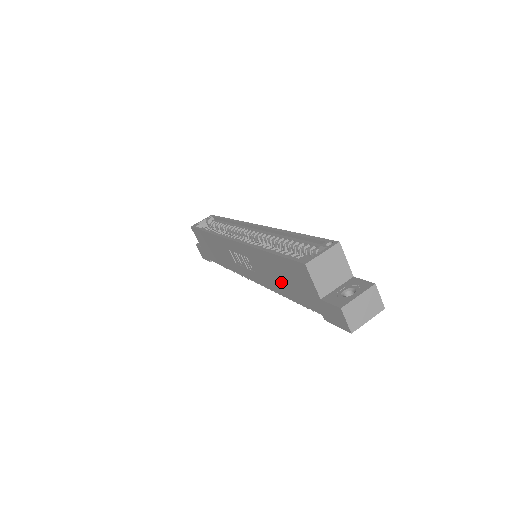
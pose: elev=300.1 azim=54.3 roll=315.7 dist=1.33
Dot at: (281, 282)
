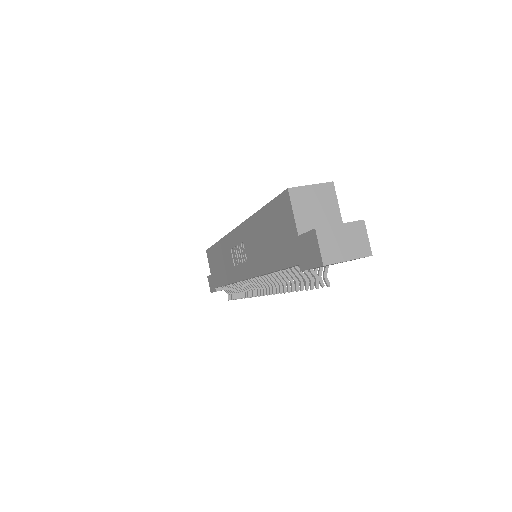
Dot at: (267, 249)
